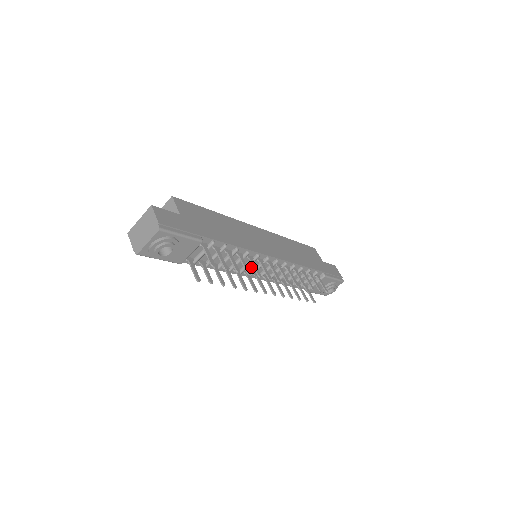
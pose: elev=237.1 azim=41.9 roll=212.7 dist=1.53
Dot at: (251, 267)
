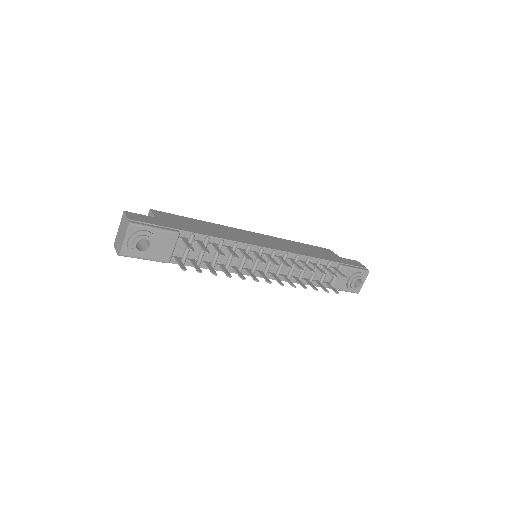
Dot at: (250, 263)
